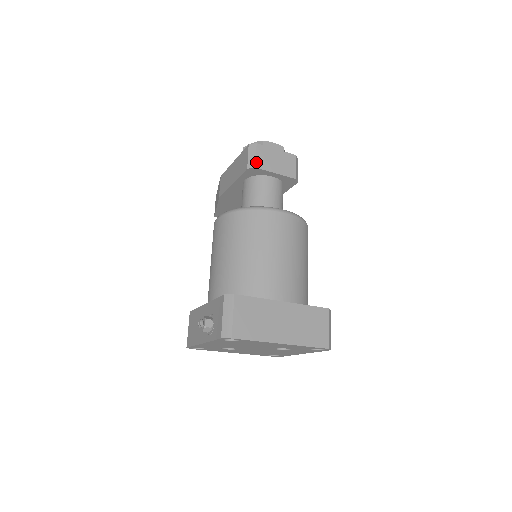
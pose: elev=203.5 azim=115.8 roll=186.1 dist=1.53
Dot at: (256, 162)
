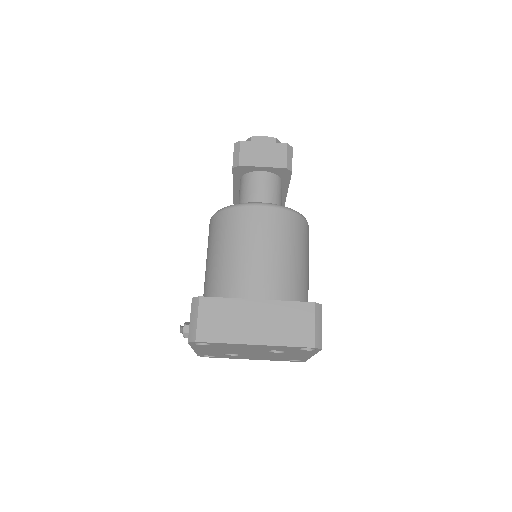
Dot at: (239, 160)
